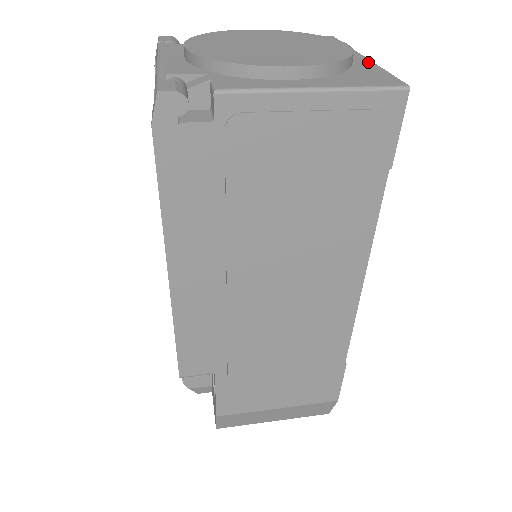
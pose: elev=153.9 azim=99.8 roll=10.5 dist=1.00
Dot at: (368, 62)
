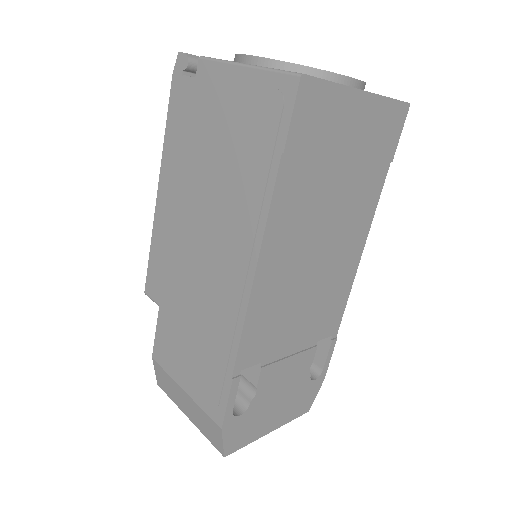
Dot at: (347, 86)
